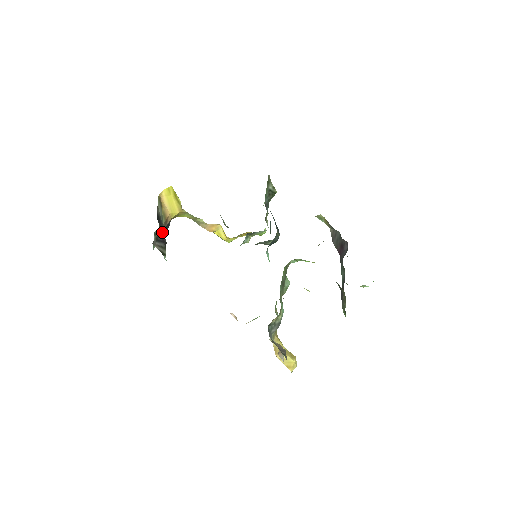
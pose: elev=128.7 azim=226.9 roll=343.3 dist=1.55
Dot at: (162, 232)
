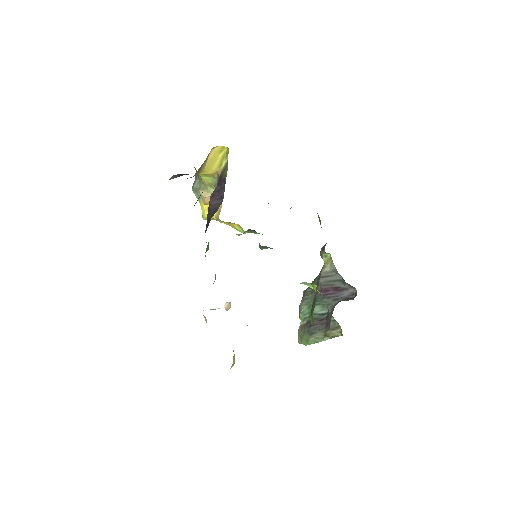
Dot at: occluded
